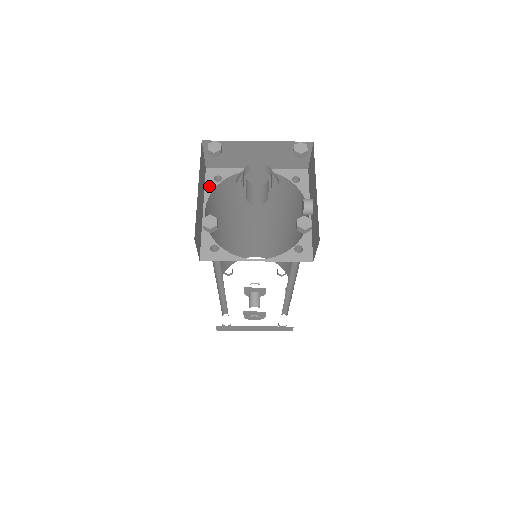
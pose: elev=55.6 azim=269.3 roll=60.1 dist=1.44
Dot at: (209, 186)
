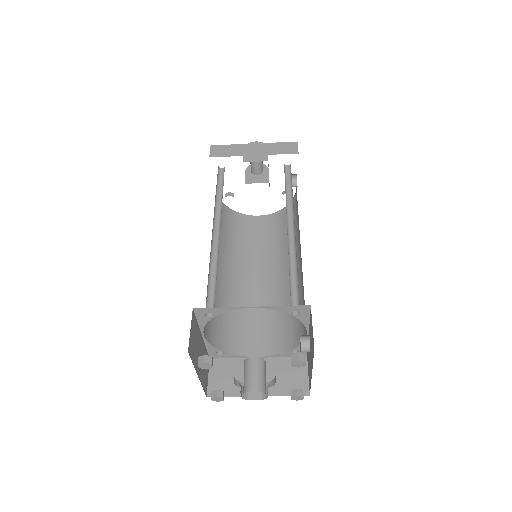
Dot at: (202, 321)
